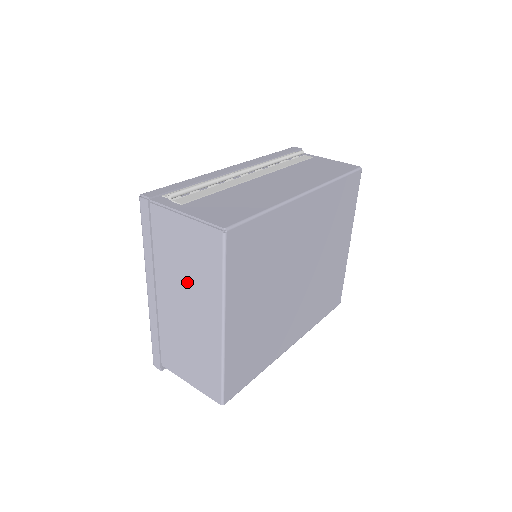
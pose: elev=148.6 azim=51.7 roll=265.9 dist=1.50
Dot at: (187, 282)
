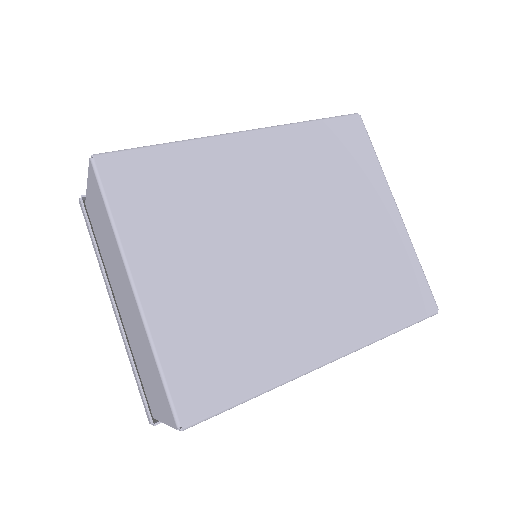
Dot at: (112, 261)
